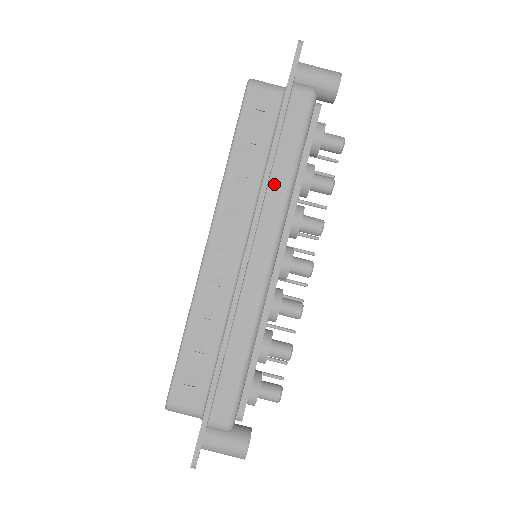
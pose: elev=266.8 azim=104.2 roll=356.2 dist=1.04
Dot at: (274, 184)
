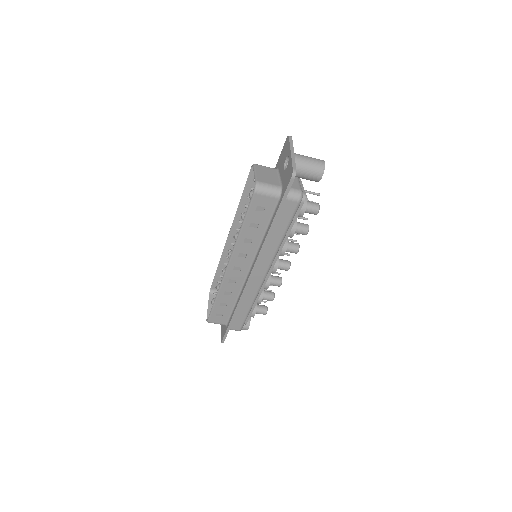
Dot at: (269, 245)
